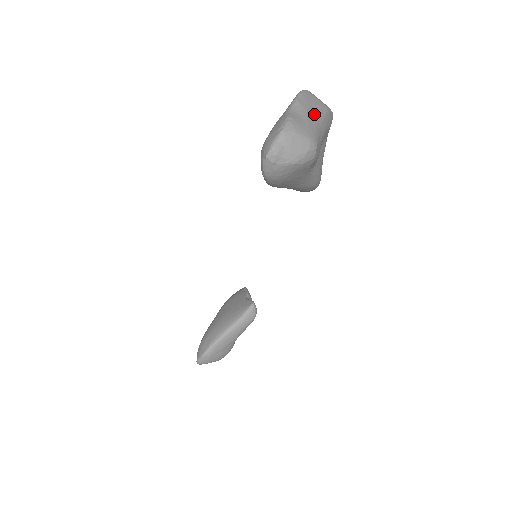
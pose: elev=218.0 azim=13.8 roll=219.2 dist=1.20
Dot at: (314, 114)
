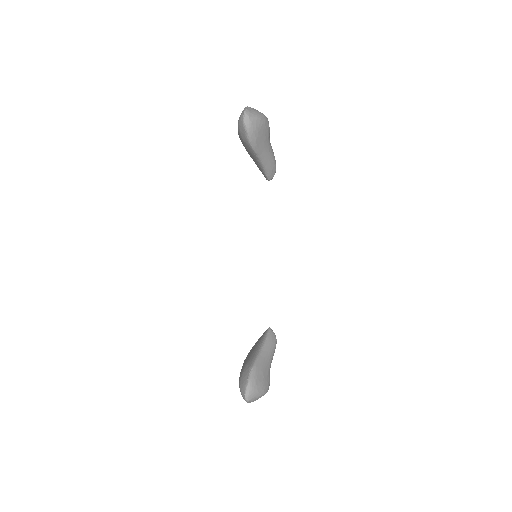
Dot at: occluded
